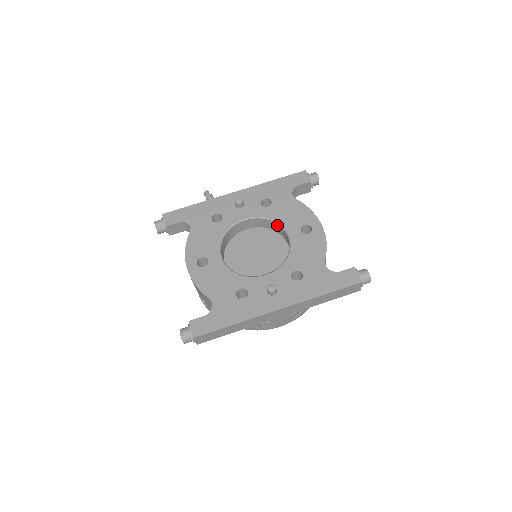
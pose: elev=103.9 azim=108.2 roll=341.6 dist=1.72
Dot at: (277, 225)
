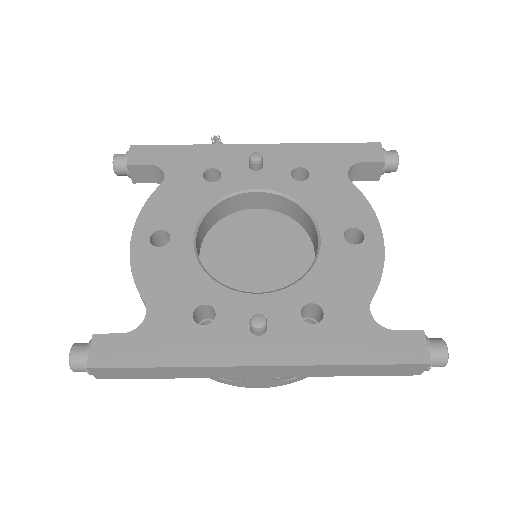
Dot at: (306, 215)
